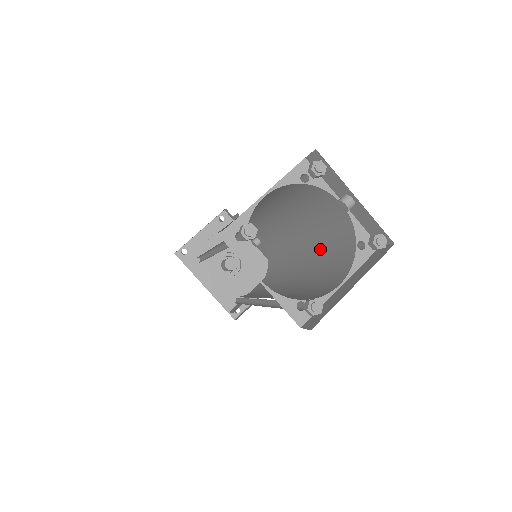
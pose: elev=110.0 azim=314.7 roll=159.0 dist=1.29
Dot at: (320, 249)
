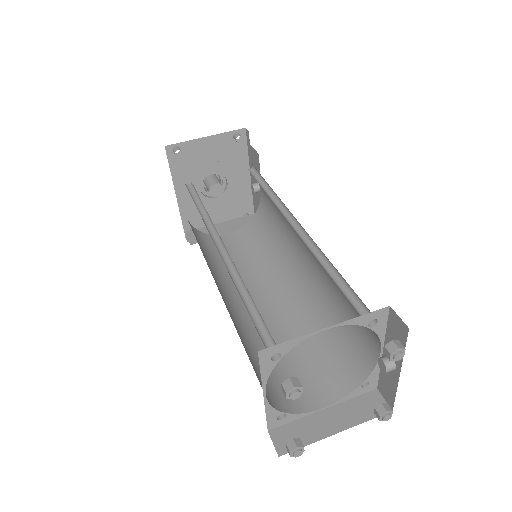
Dot at: (322, 317)
